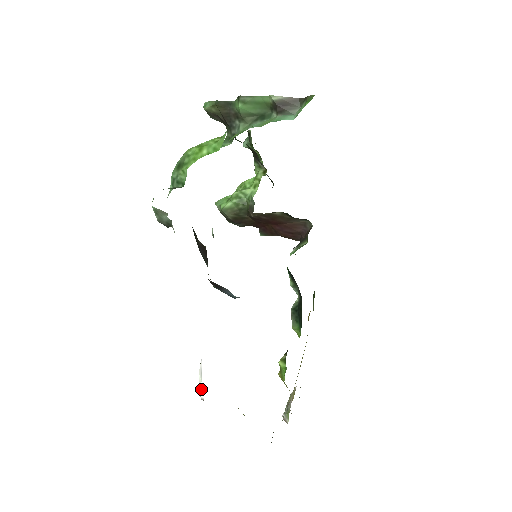
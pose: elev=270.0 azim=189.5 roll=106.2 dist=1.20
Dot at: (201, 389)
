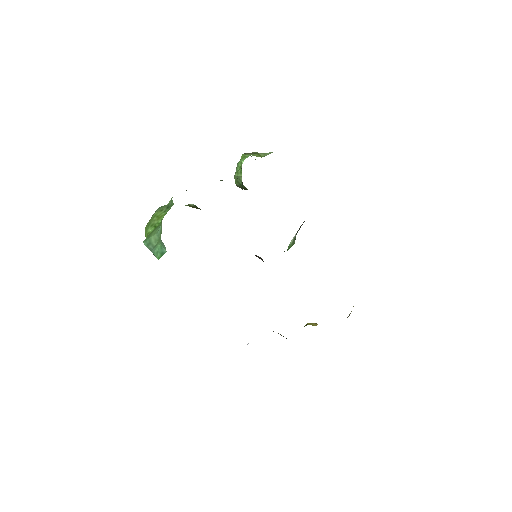
Dot at: occluded
